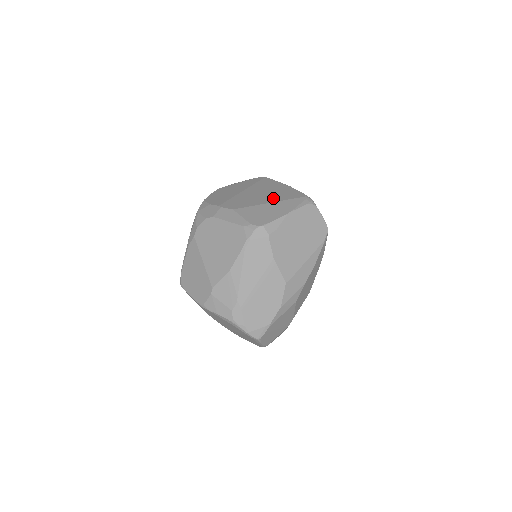
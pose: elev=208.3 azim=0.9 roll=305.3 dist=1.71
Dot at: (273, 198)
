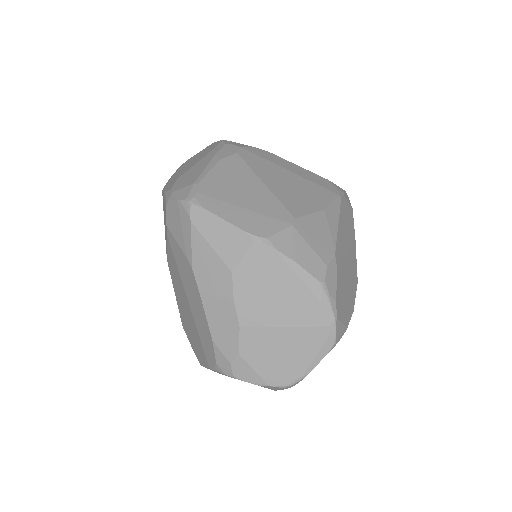
Dot at: occluded
